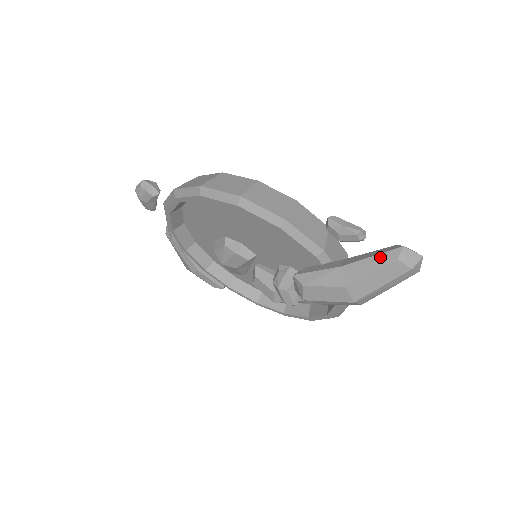
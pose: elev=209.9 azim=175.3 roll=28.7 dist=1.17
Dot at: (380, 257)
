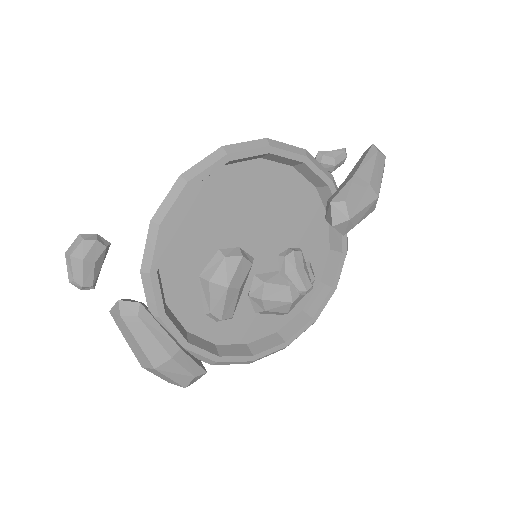
Dot at: (369, 155)
